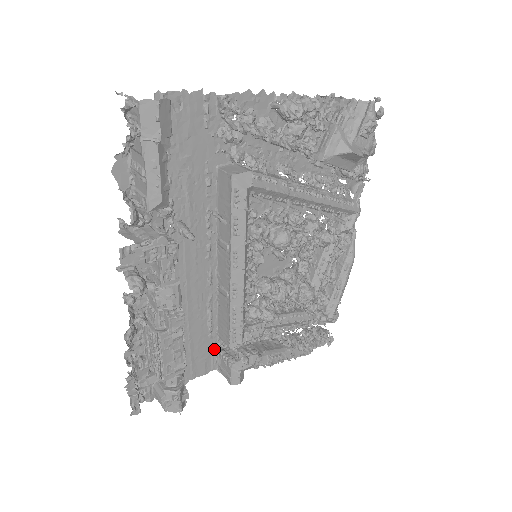
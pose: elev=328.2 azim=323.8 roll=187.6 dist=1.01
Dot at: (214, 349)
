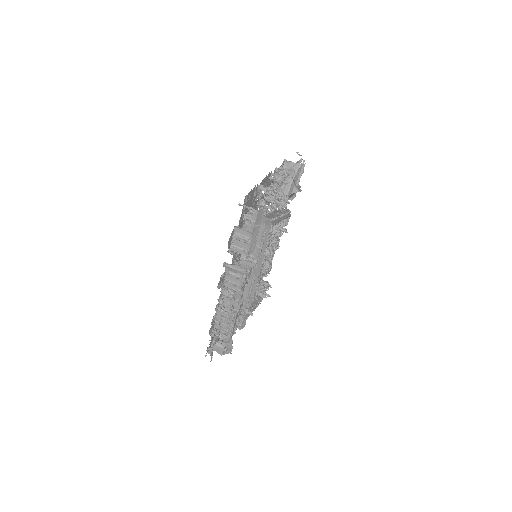
Dot at: occluded
